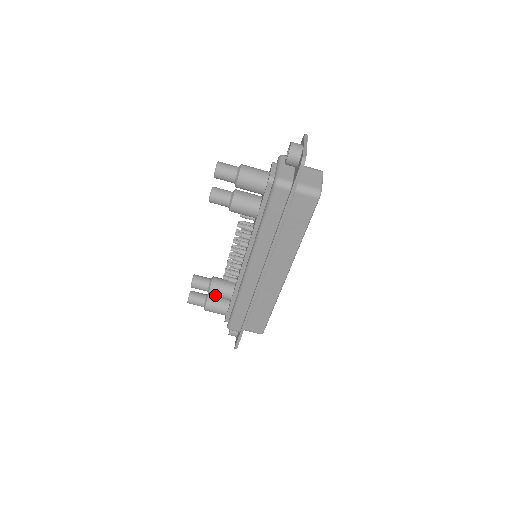
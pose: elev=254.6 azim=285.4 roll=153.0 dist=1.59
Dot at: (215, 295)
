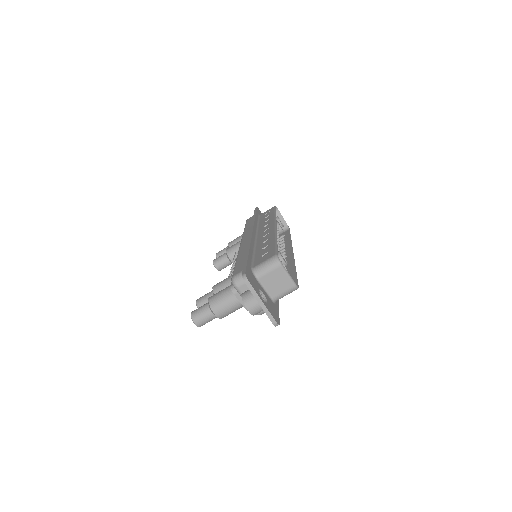
Dot at: occluded
